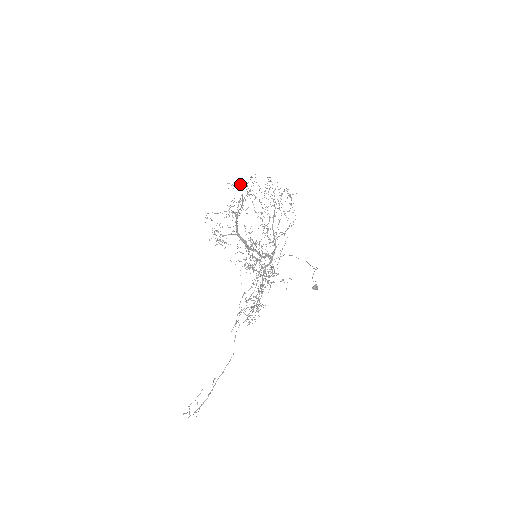
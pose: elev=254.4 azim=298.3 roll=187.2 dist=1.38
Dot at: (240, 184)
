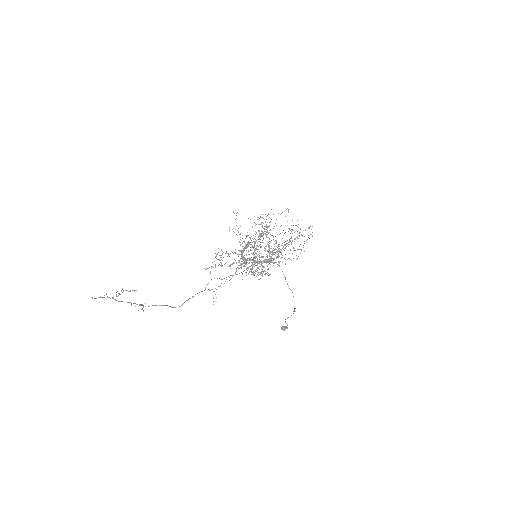
Dot at: occluded
